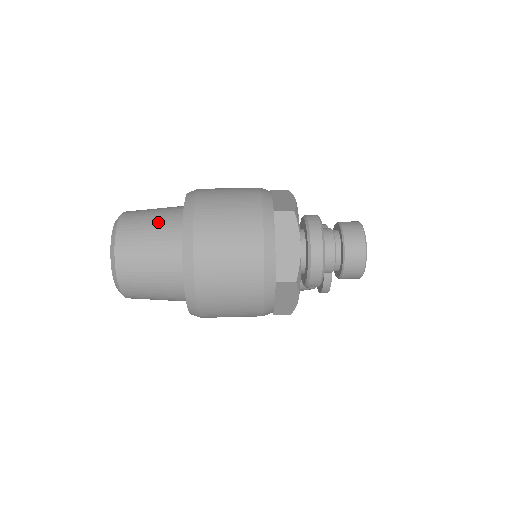
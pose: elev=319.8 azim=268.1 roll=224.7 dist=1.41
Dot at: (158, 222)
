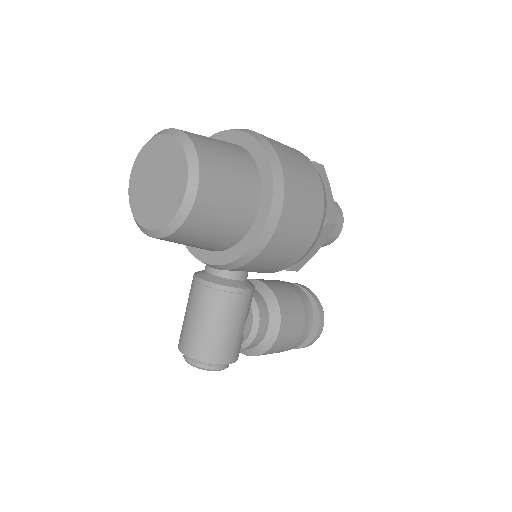
Dot at: occluded
